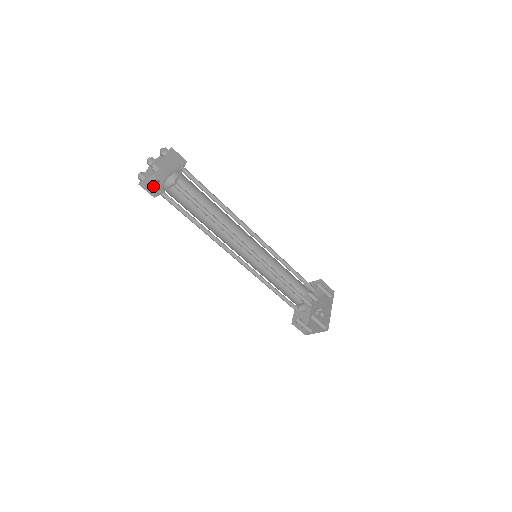
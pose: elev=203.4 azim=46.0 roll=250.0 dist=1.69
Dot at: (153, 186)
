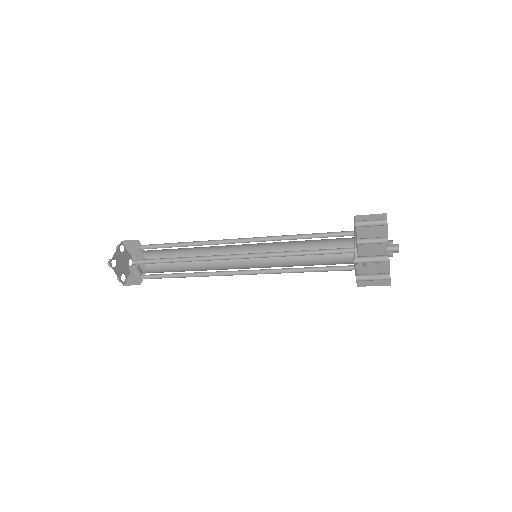
Dot at: (138, 278)
